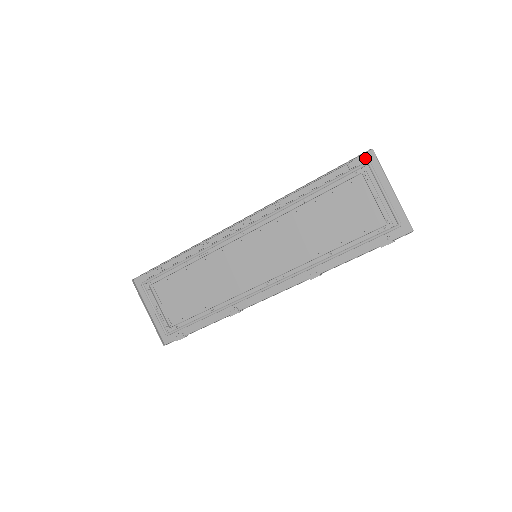
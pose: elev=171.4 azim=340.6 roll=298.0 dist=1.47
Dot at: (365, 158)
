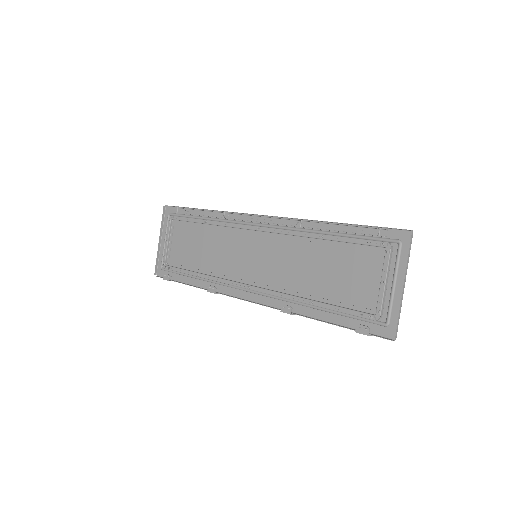
Dot at: (400, 235)
